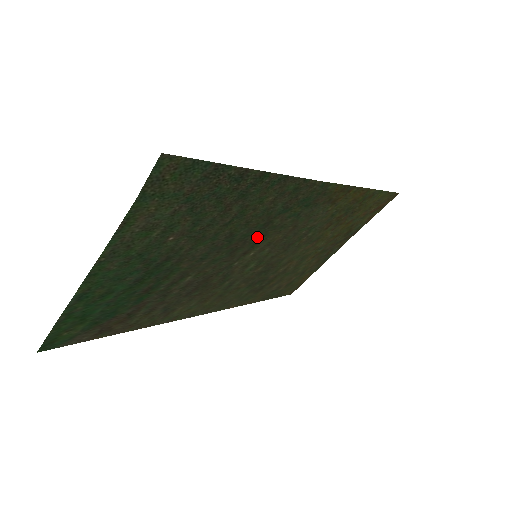
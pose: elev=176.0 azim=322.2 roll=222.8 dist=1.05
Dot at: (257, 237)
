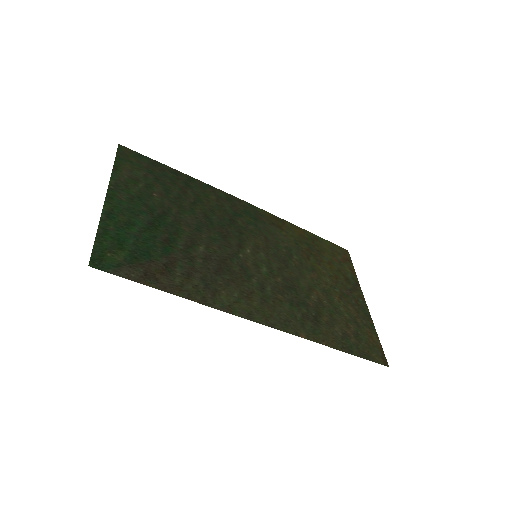
Dot at: (236, 232)
